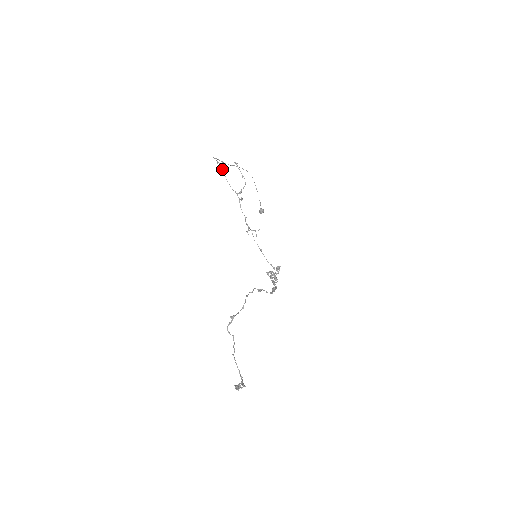
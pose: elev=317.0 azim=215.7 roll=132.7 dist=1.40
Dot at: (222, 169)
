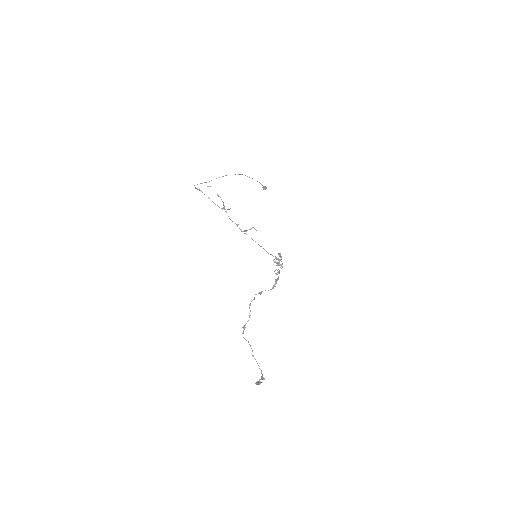
Dot at: occluded
